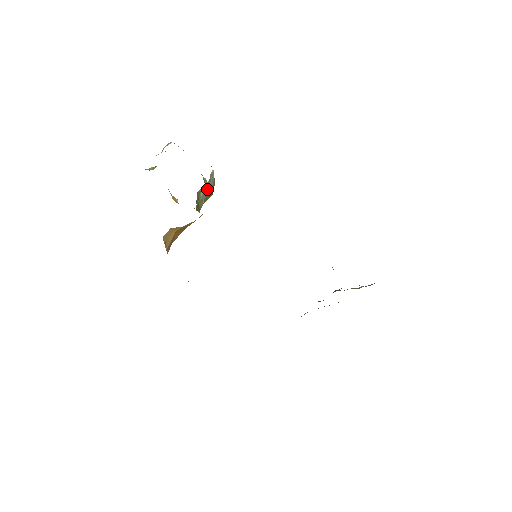
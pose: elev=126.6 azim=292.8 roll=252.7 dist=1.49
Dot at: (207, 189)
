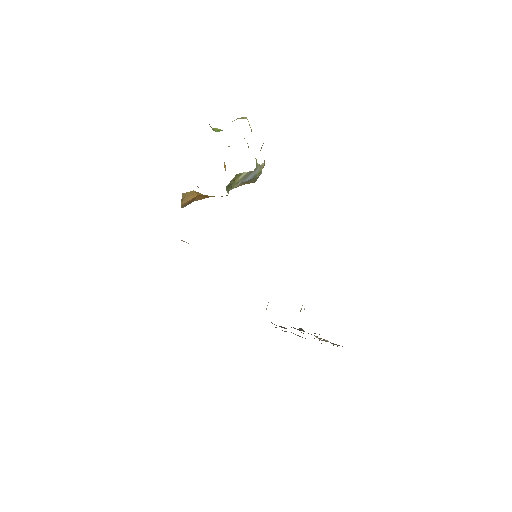
Dot at: (248, 176)
